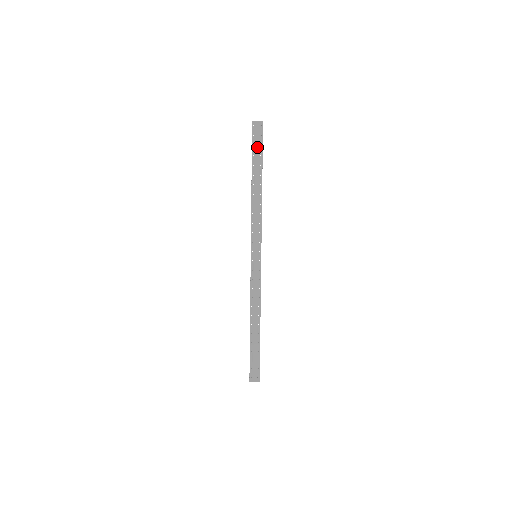
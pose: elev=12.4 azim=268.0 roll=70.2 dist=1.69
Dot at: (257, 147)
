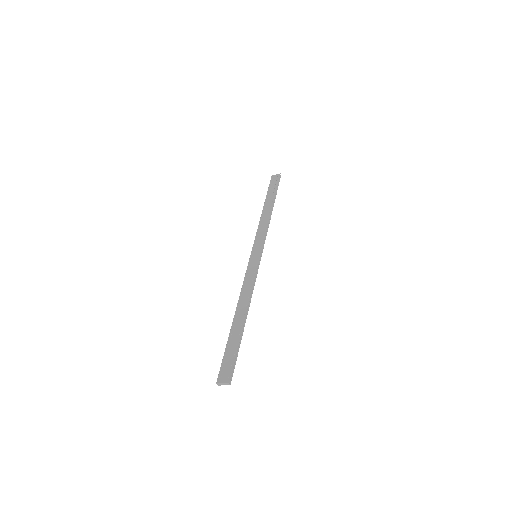
Dot at: (273, 187)
